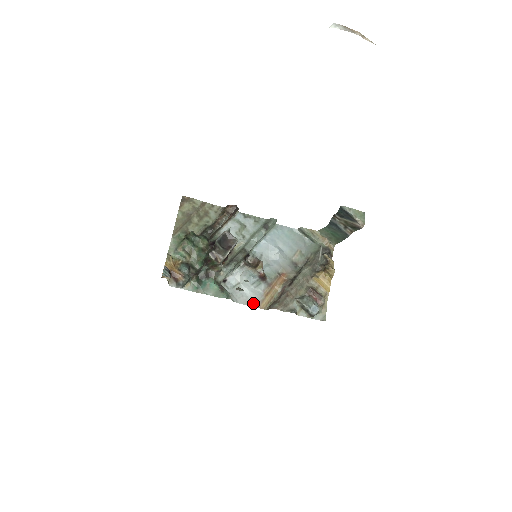
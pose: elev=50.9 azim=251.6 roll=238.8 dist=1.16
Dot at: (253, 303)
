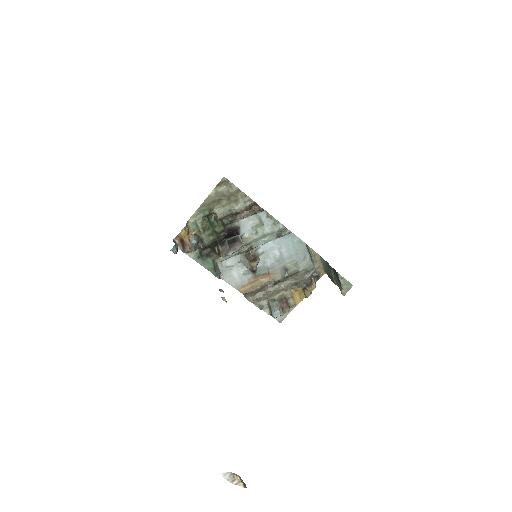
Dot at: (235, 285)
